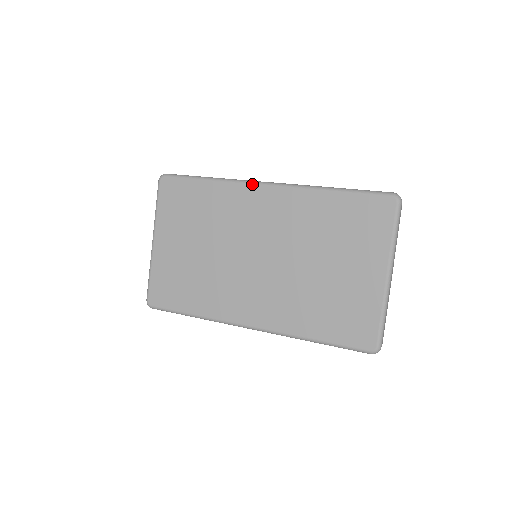
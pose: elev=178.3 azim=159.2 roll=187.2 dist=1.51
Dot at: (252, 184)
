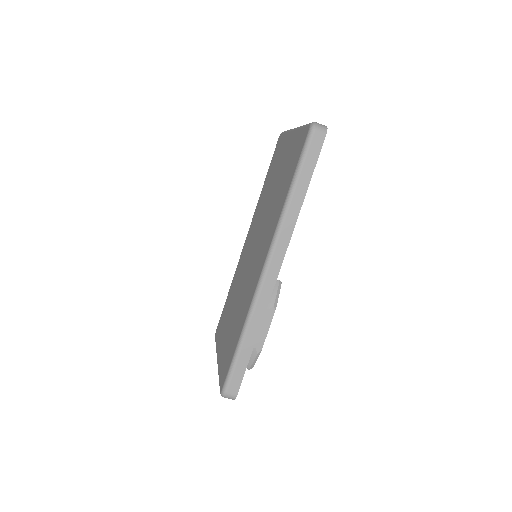
Dot at: (242, 251)
